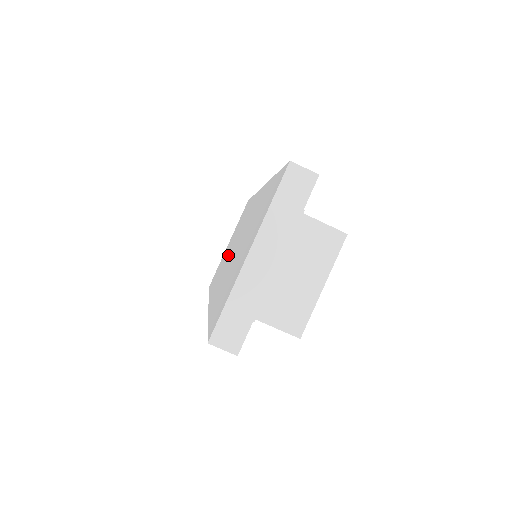
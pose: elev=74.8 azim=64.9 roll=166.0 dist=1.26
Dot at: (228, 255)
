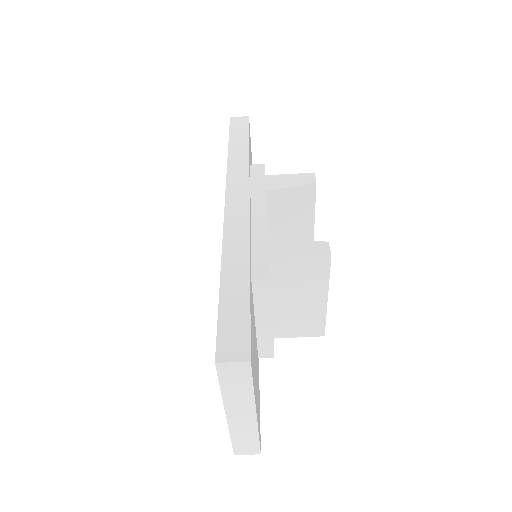
Dot at: occluded
